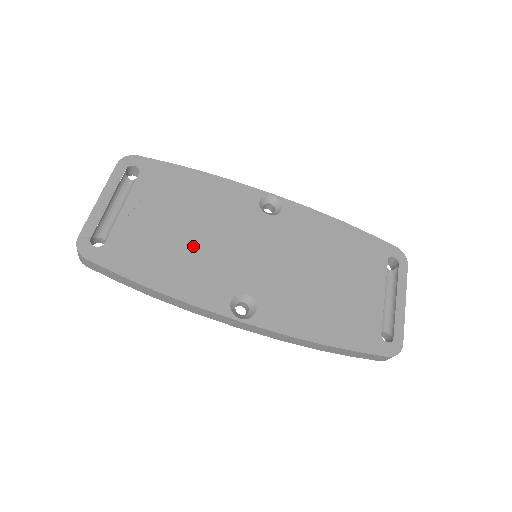
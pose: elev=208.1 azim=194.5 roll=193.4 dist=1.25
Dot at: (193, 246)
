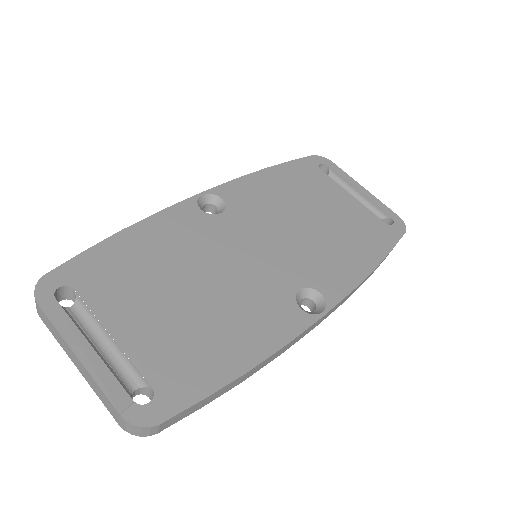
Dot at: (216, 299)
